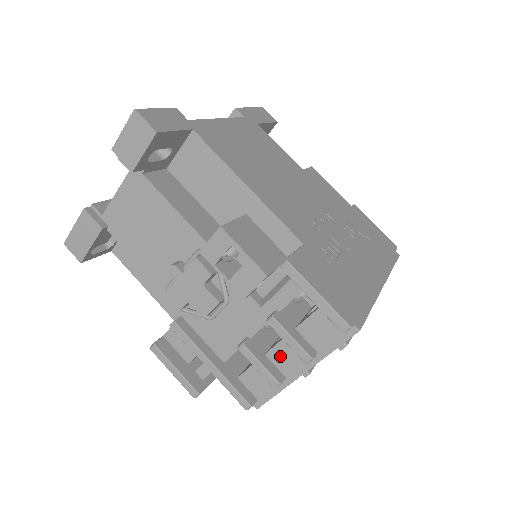
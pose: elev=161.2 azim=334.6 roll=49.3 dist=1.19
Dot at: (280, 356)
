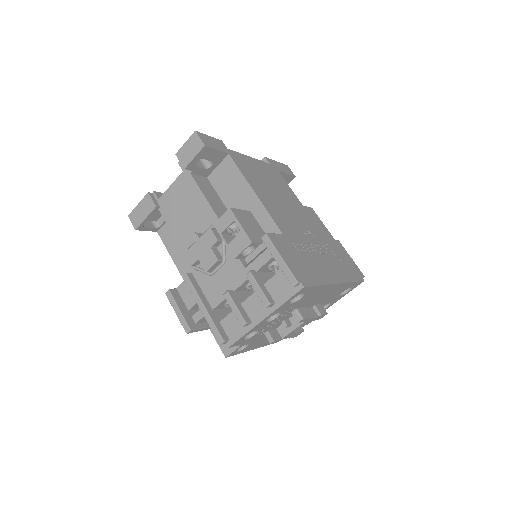
Dot at: (251, 305)
